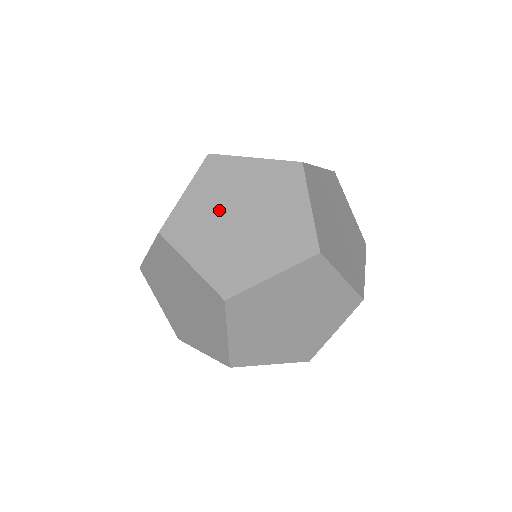
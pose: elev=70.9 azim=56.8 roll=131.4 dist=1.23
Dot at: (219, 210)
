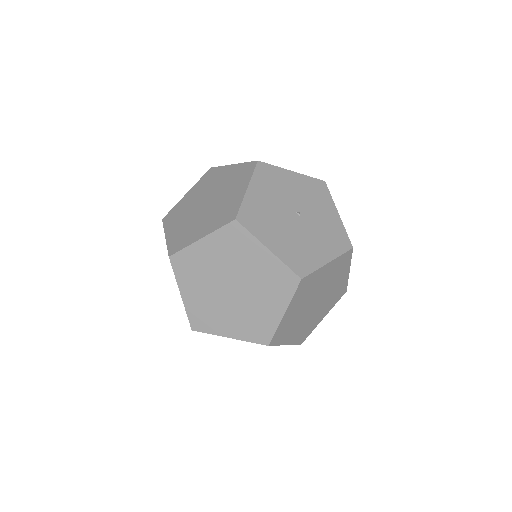
Dot at: (219, 271)
